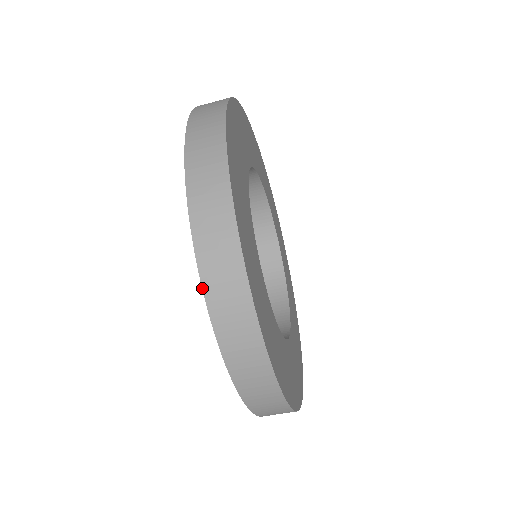
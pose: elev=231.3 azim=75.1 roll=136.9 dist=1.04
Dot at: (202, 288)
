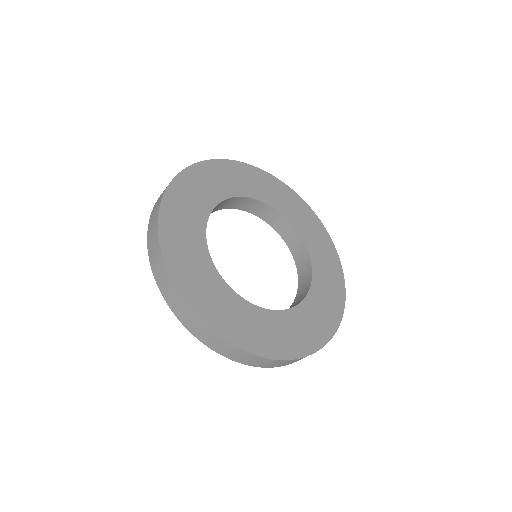
Dot at: occluded
